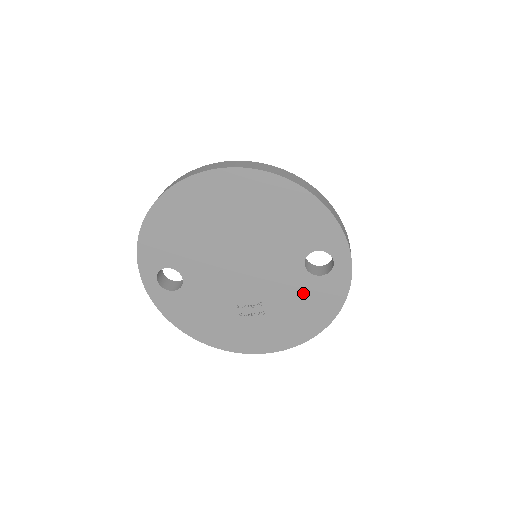
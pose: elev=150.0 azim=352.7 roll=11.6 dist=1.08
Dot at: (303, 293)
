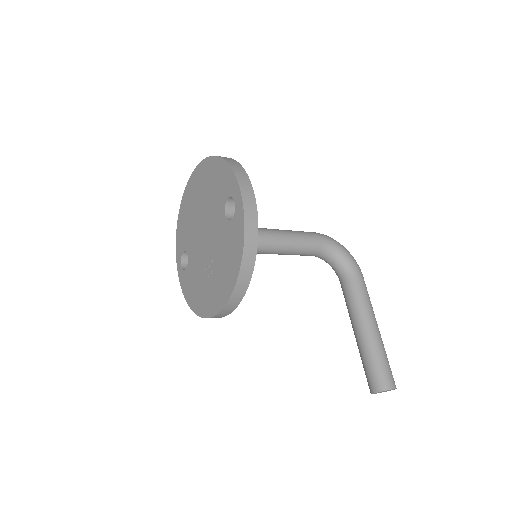
Dot at: (227, 240)
